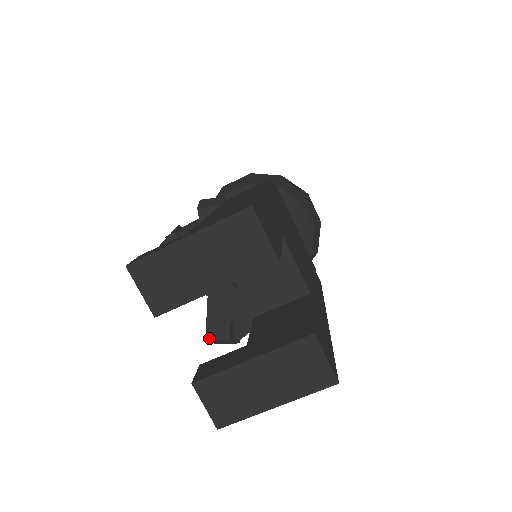
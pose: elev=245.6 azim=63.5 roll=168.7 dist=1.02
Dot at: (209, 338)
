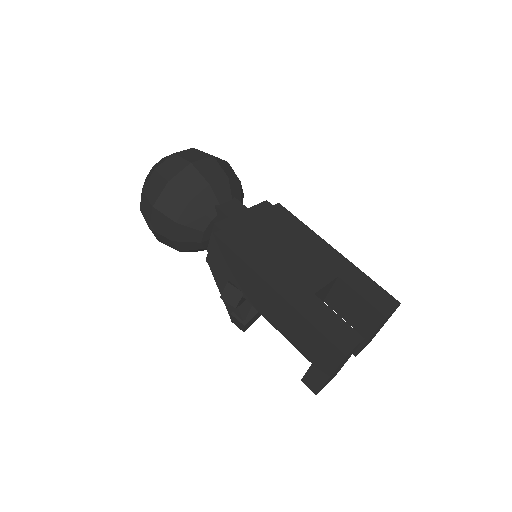
Dot at: occluded
